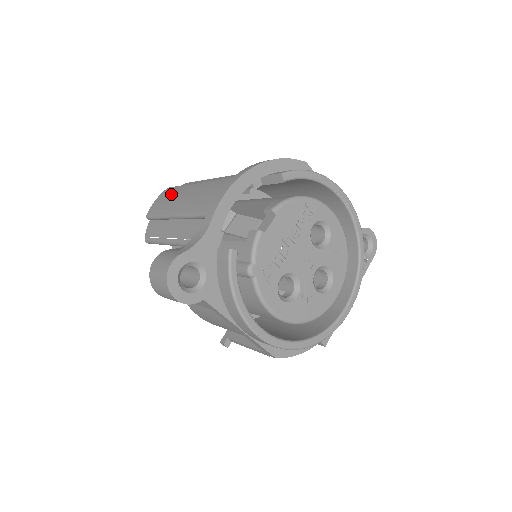
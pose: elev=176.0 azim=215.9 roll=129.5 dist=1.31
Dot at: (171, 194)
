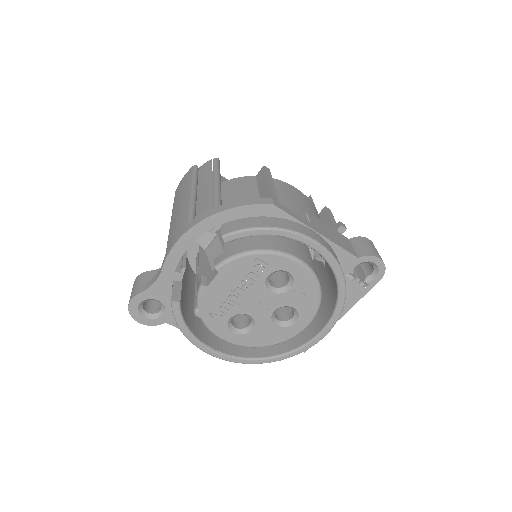
Dot at: (183, 186)
